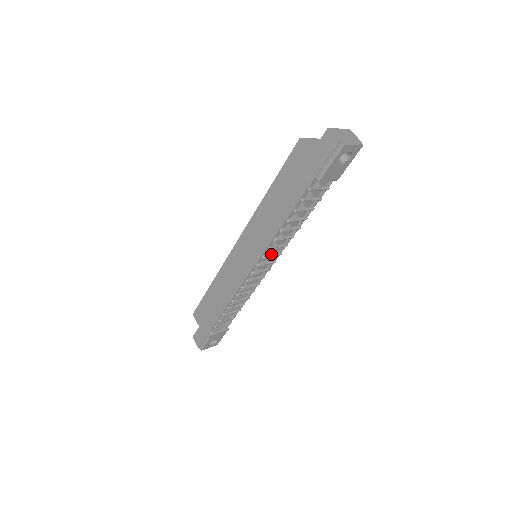
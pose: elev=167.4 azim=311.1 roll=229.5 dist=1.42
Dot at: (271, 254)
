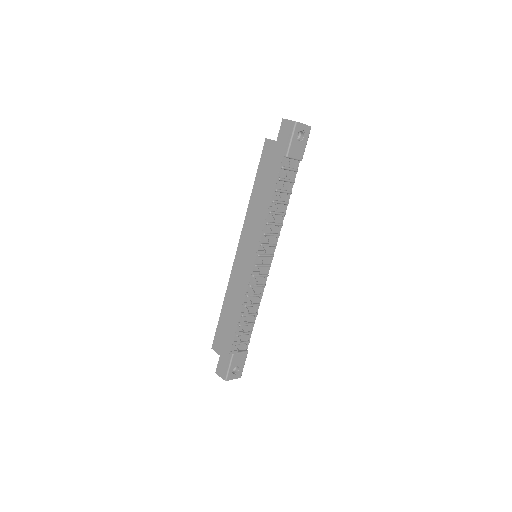
Dot at: (267, 239)
